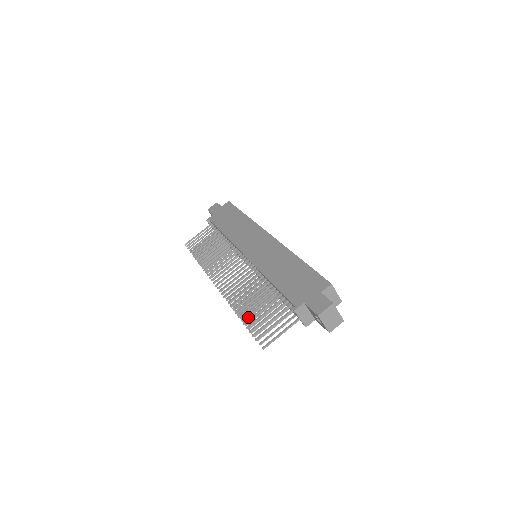
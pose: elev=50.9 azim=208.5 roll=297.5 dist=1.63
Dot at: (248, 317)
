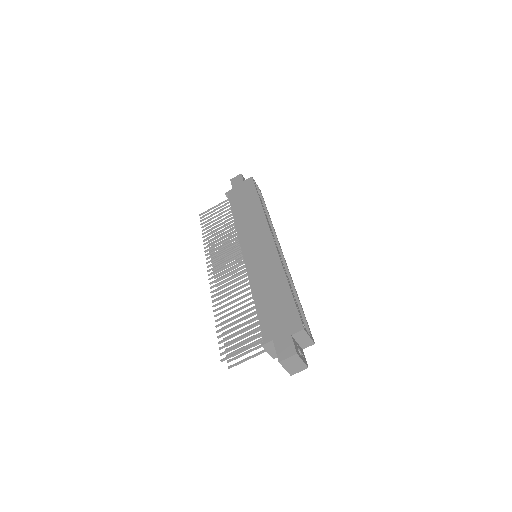
Dot at: occluded
